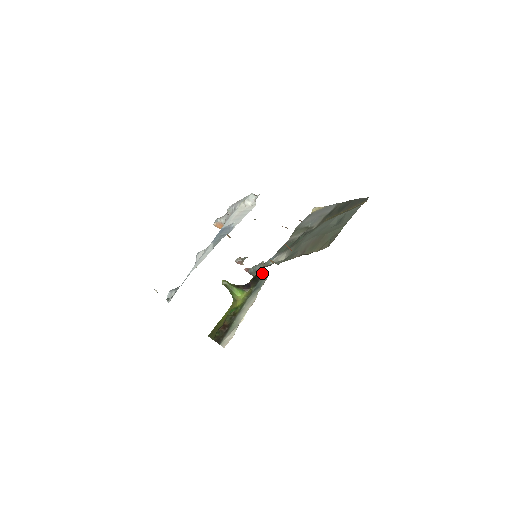
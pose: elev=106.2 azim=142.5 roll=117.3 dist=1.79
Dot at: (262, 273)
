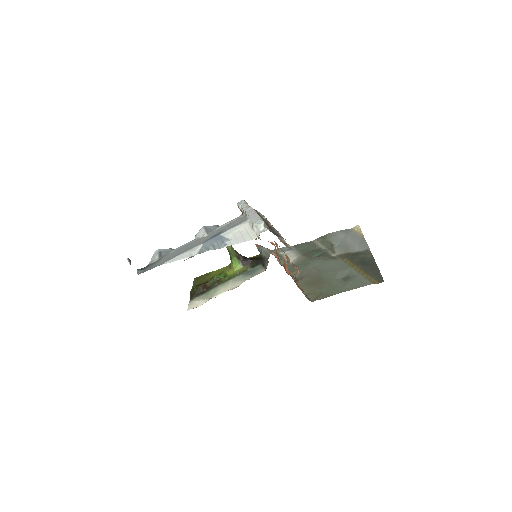
Dot at: (266, 260)
